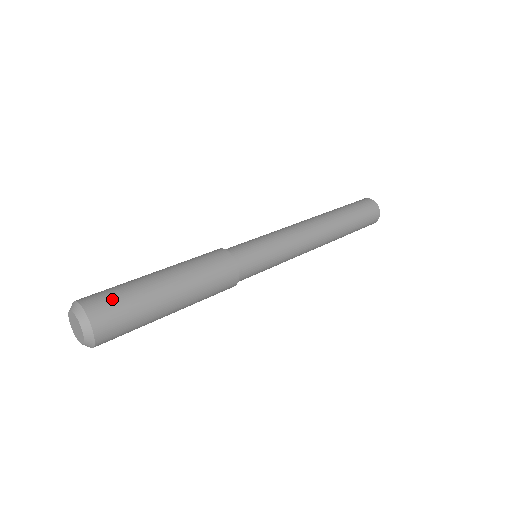
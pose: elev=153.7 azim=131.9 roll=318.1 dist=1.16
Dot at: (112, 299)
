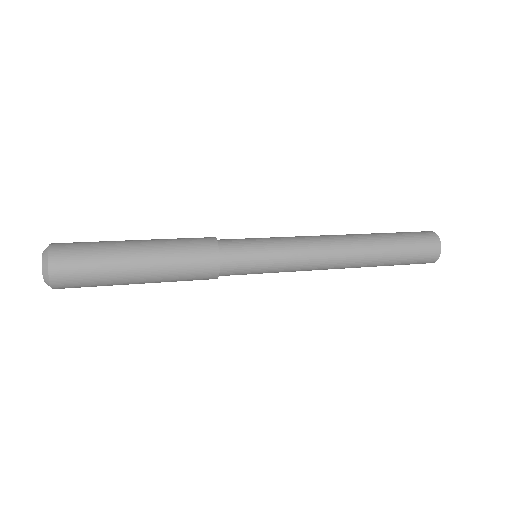
Dot at: (77, 263)
